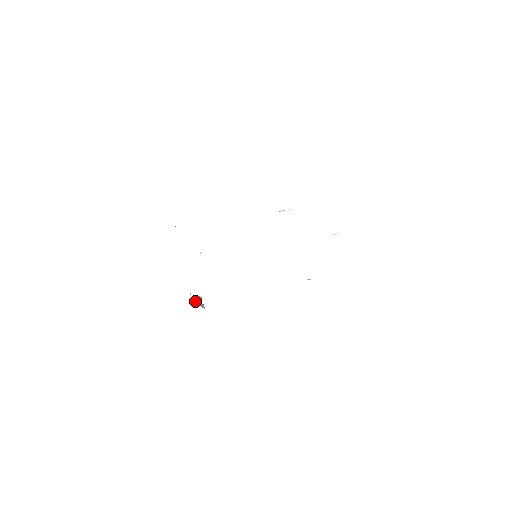
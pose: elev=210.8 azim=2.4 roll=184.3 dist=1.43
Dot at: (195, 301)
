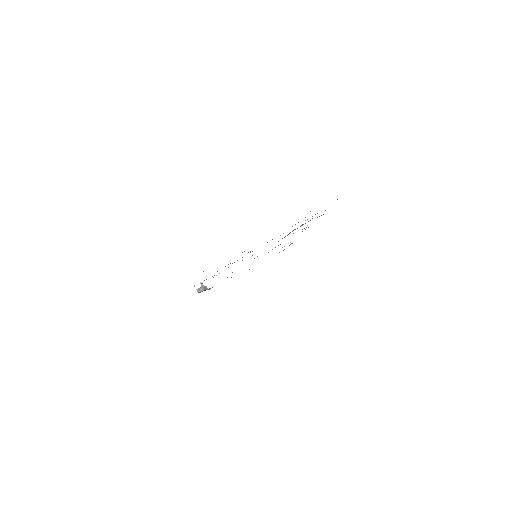
Dot at: (201, 289)
